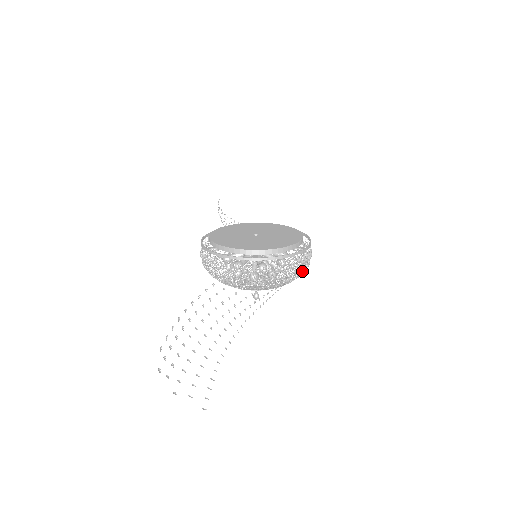
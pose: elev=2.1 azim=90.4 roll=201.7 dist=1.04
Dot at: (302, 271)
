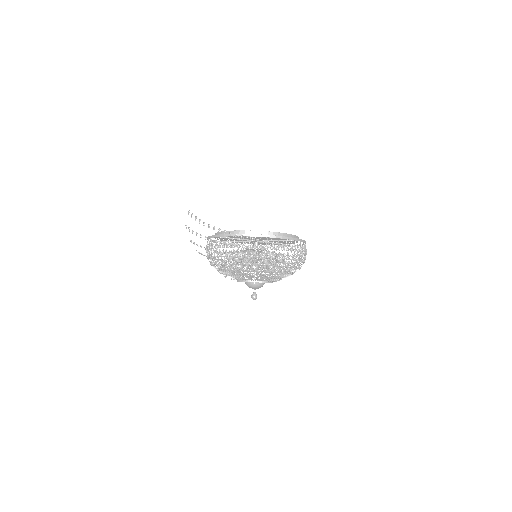
Dot at: (298, 267)
